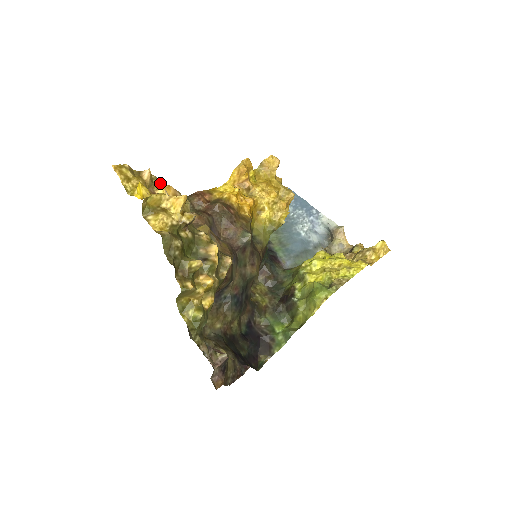
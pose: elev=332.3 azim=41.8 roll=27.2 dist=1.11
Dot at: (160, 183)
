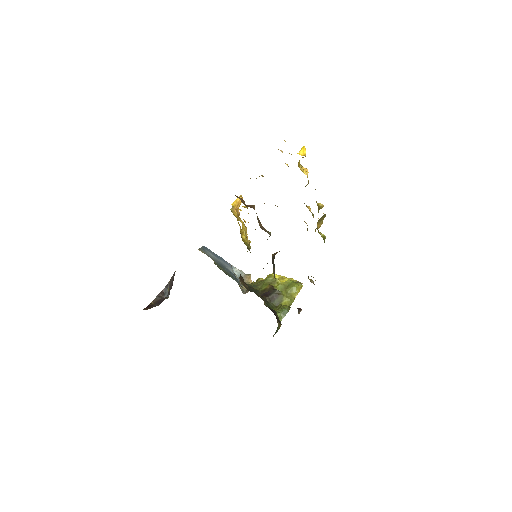
Dot at: occluded
